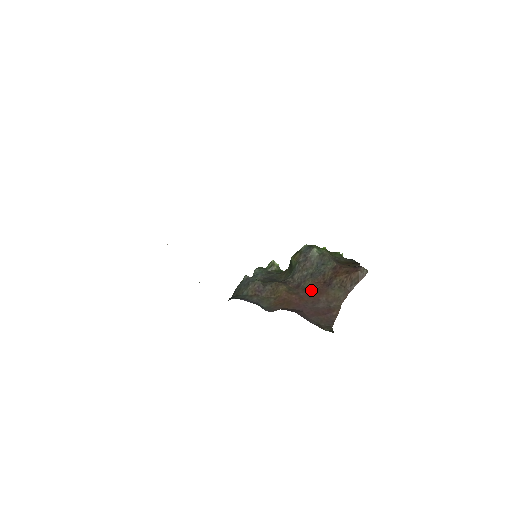
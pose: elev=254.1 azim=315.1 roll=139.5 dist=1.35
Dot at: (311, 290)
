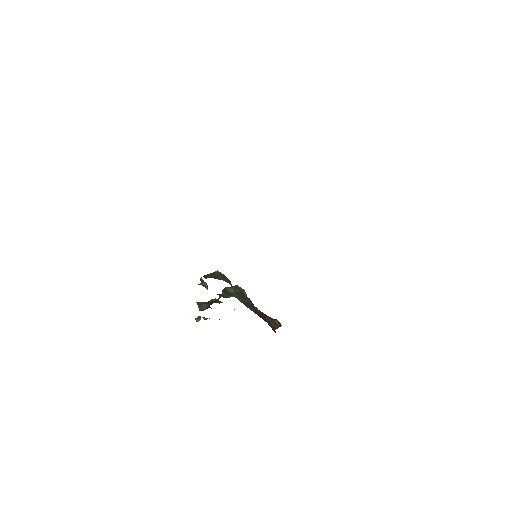
Dot at: (255, 313)
